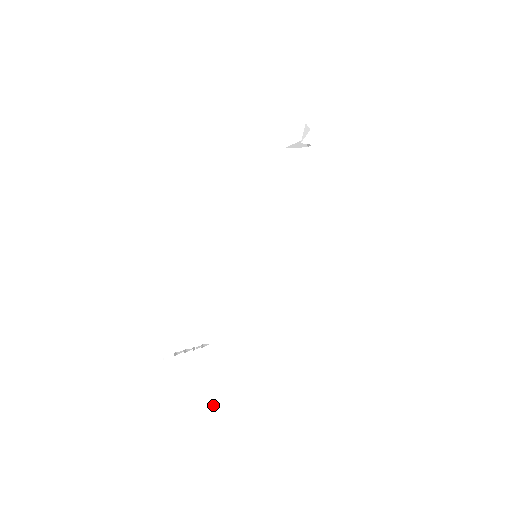
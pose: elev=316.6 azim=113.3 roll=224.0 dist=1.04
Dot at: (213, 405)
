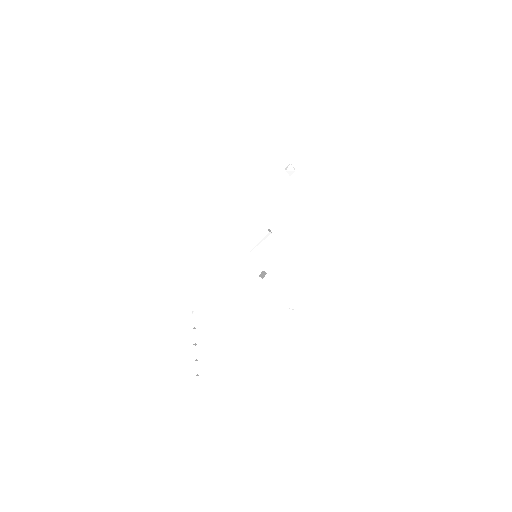
Dot at: (262, 270)
